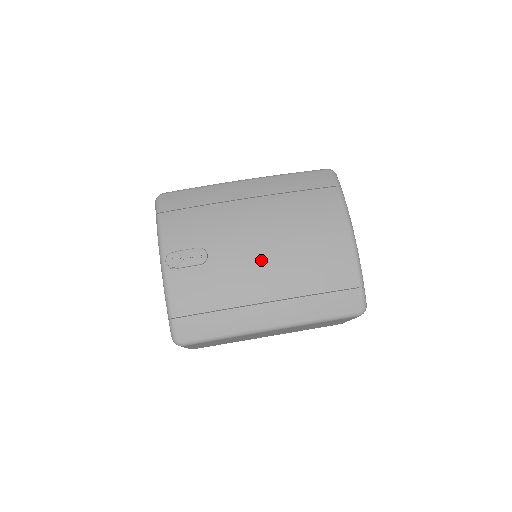
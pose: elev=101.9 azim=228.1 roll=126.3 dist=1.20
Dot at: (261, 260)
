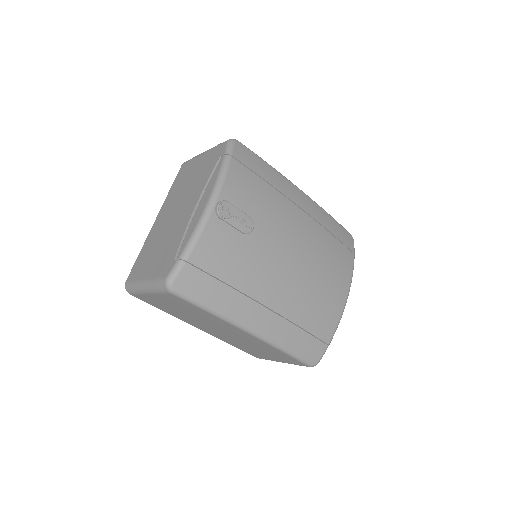
Dot at: (286, 269)
